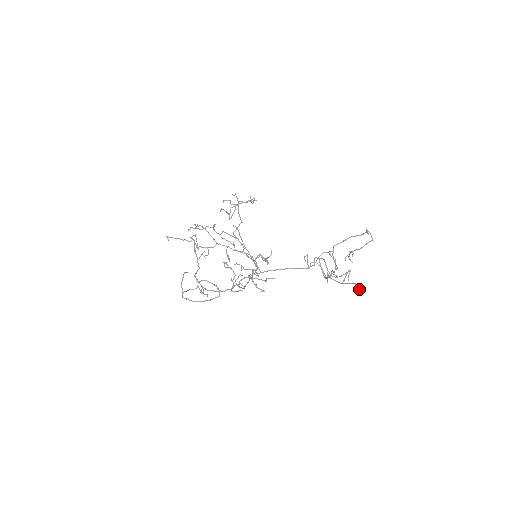
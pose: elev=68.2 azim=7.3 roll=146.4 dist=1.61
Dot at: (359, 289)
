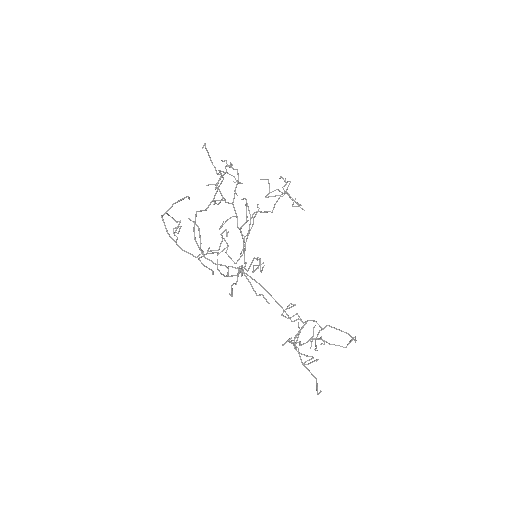
Dot at: (317, 388)
